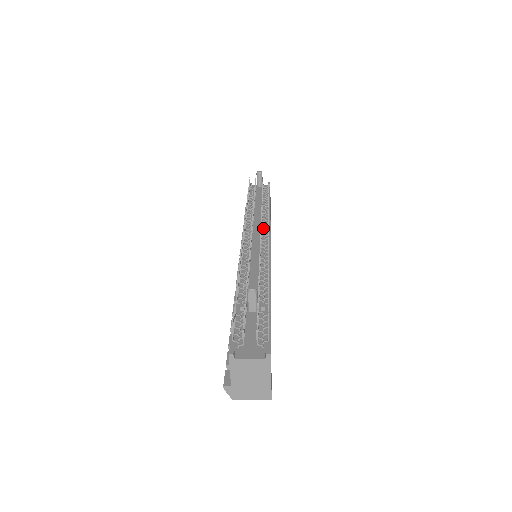
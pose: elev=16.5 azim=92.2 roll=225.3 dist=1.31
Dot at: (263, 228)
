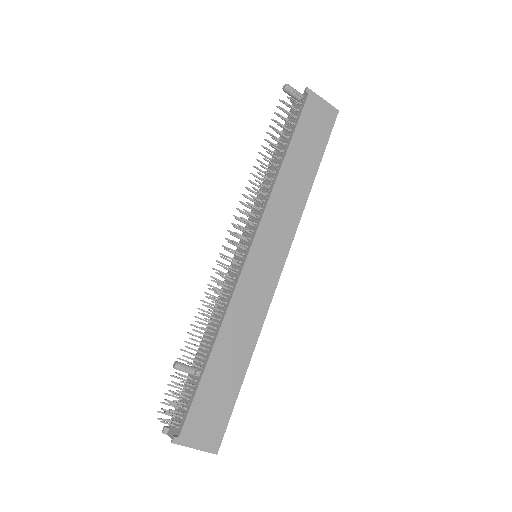
Dot at: (258, 215)
